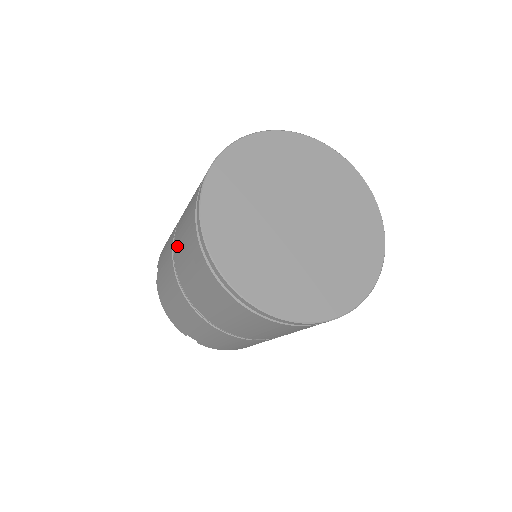
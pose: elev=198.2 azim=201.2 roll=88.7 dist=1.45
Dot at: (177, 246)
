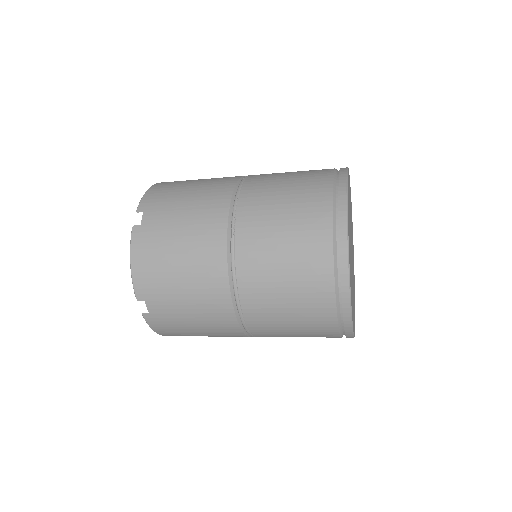
Dot at: (261, 310)
